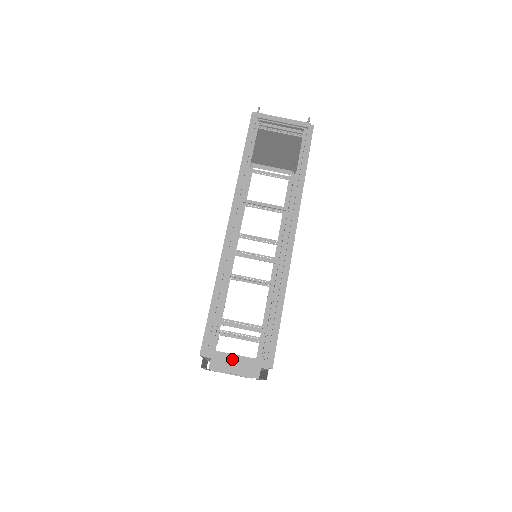
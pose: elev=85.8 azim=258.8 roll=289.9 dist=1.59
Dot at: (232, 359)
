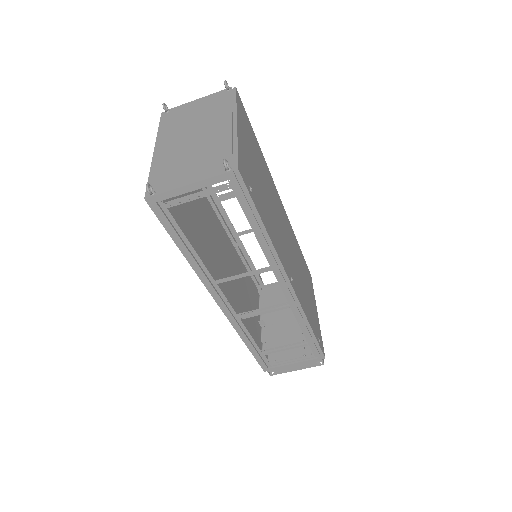
Dot at: (290, 366)
